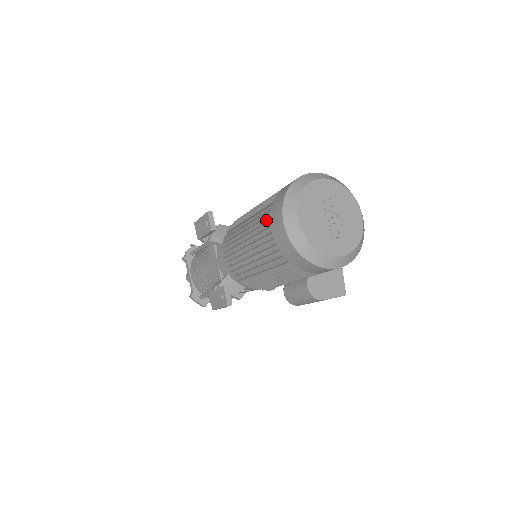
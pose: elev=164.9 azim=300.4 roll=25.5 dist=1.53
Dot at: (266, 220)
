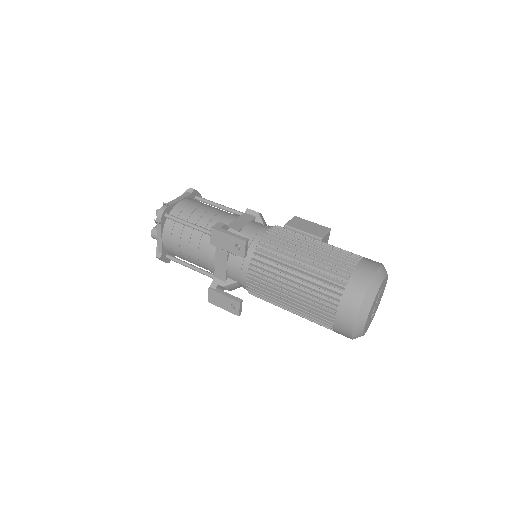
Dot at: (327, 299)
